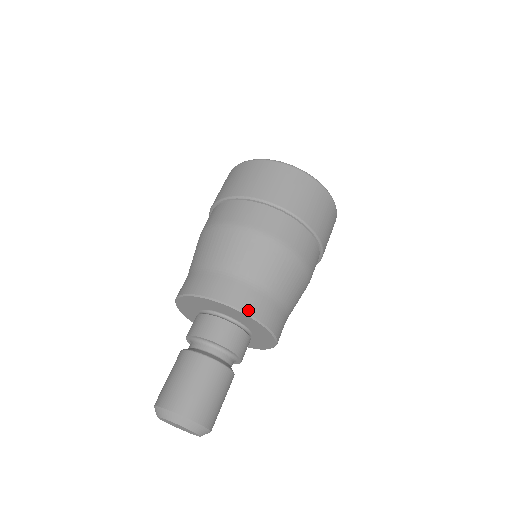
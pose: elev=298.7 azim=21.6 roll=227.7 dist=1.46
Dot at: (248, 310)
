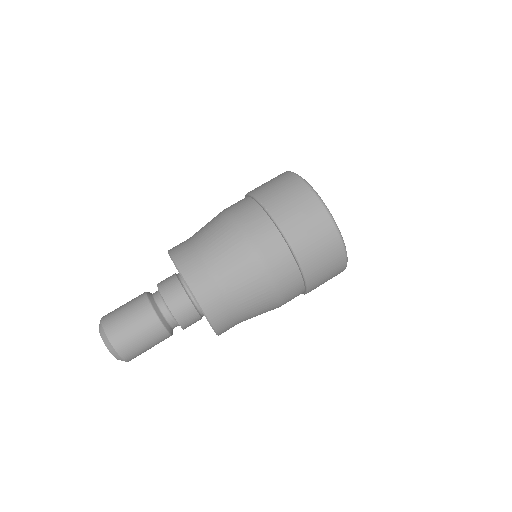
Dot at: (218, 329)
